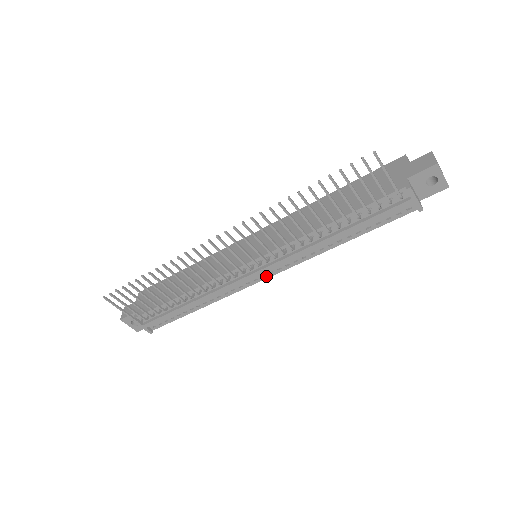
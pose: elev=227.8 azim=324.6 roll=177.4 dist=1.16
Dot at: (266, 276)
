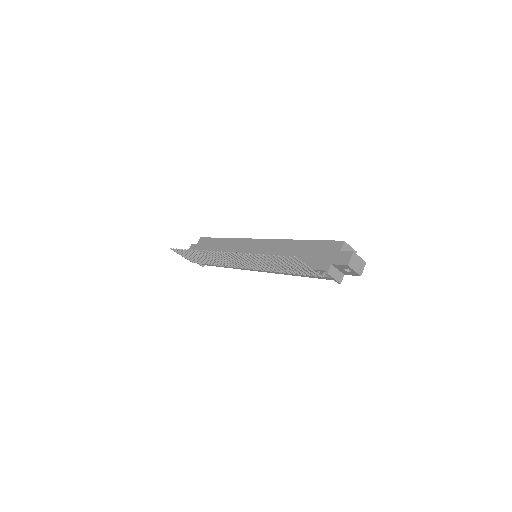
Dot at: (259, 271)
